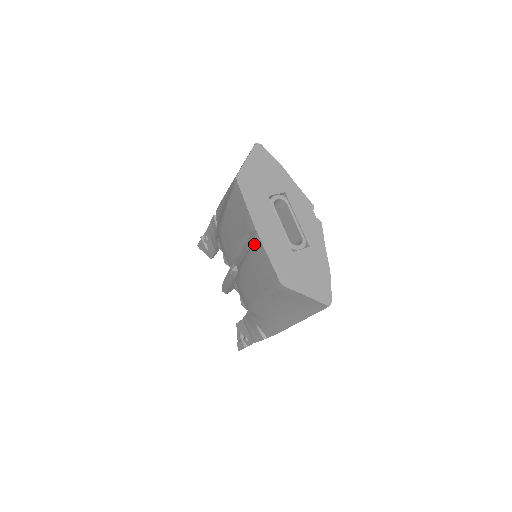
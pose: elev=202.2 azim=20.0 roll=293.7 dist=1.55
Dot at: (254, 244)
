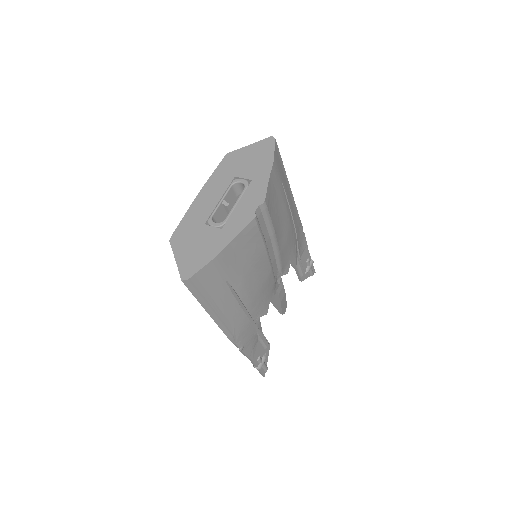
Dot at: occluded
